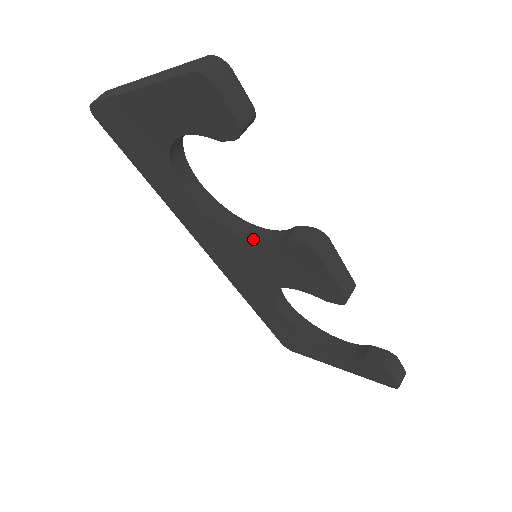
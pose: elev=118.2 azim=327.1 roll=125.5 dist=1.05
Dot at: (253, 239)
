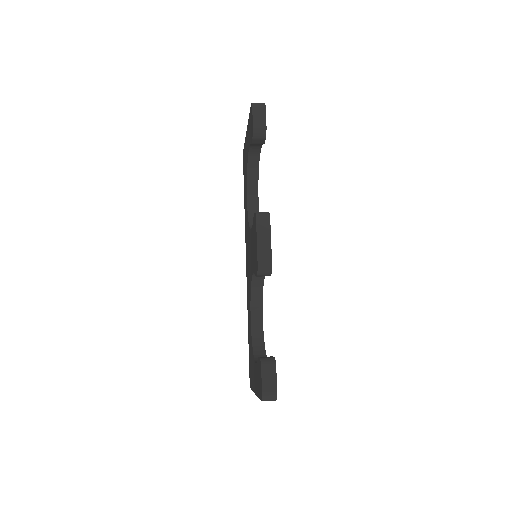
Dot at: occluded
